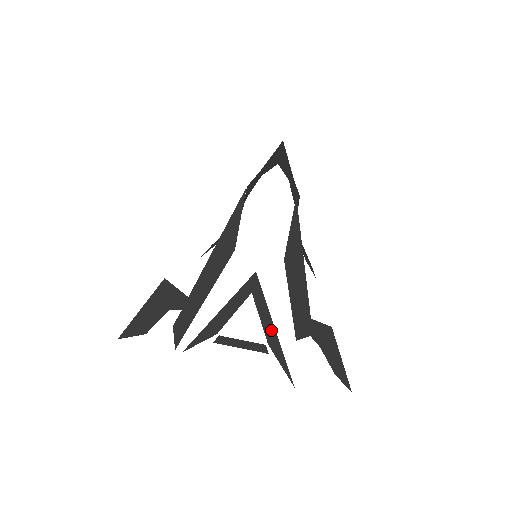
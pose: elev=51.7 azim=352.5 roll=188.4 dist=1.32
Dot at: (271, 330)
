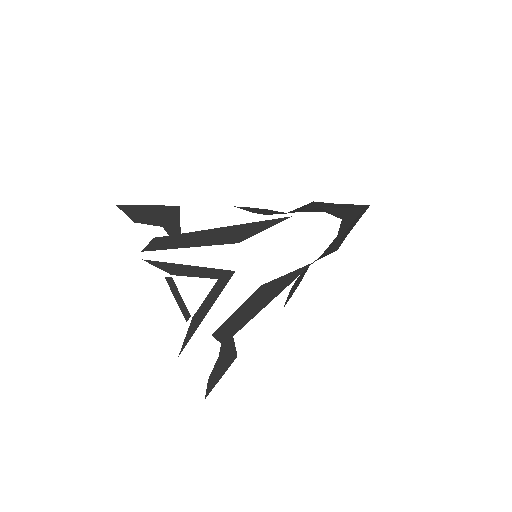
Dot at: (203, 313)
